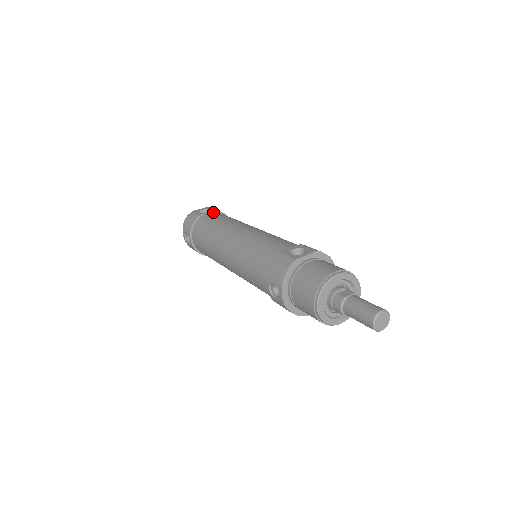
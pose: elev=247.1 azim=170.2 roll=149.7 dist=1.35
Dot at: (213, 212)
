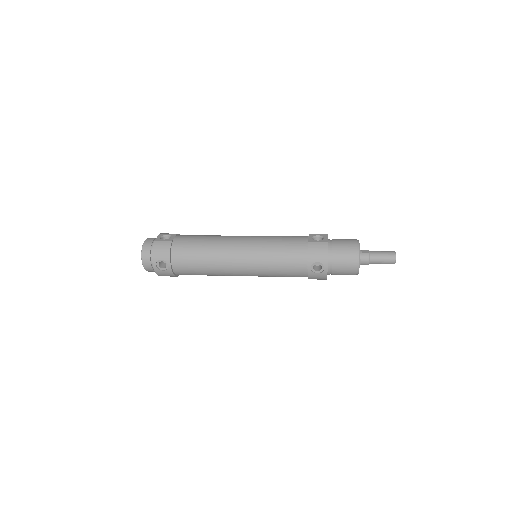
Dot at: (178, 235)
